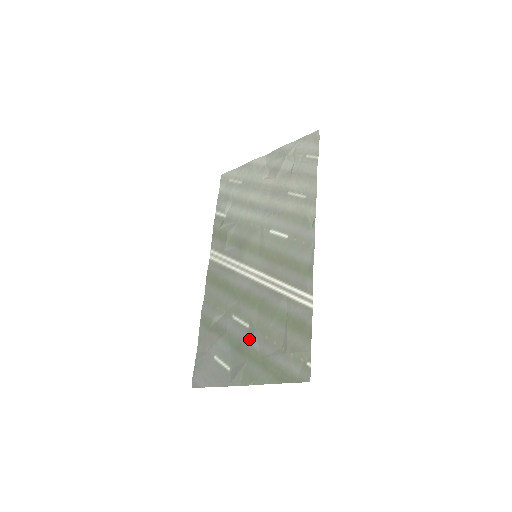
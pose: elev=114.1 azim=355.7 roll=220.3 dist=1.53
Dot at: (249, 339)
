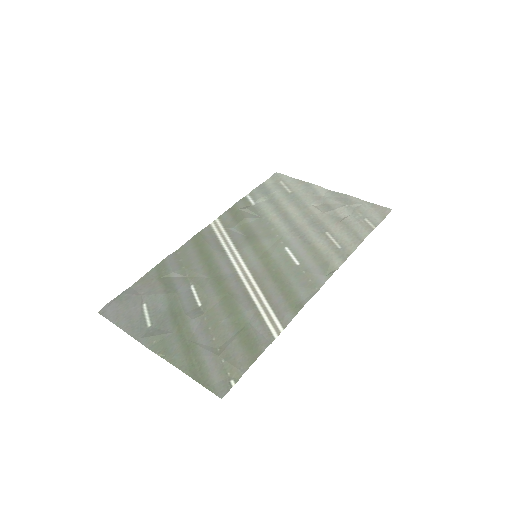
Dot at: (192, 316)
